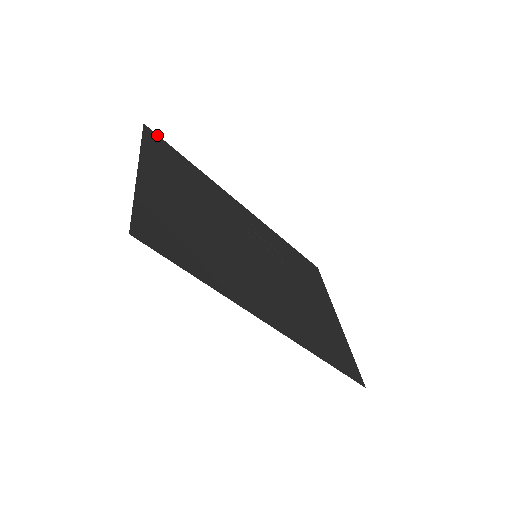
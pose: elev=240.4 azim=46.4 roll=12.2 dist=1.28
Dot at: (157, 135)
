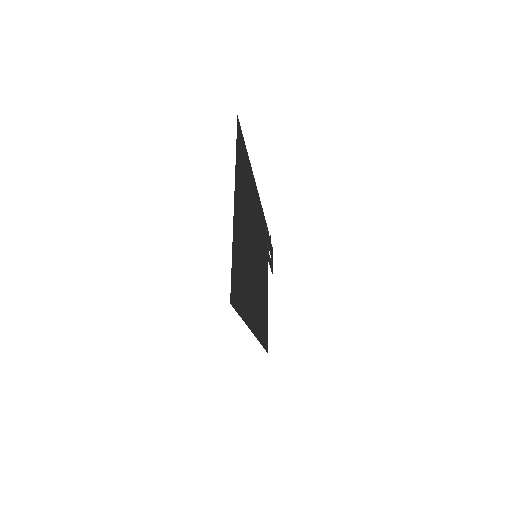
Dot at: (240, 126)
